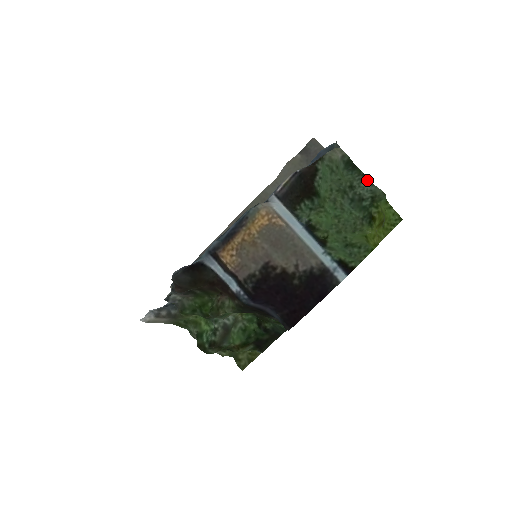
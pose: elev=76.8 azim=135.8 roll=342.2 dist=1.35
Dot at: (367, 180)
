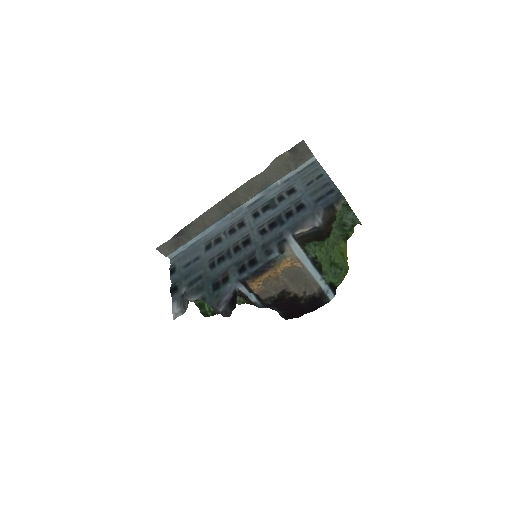
Dot at: (352, 212)
